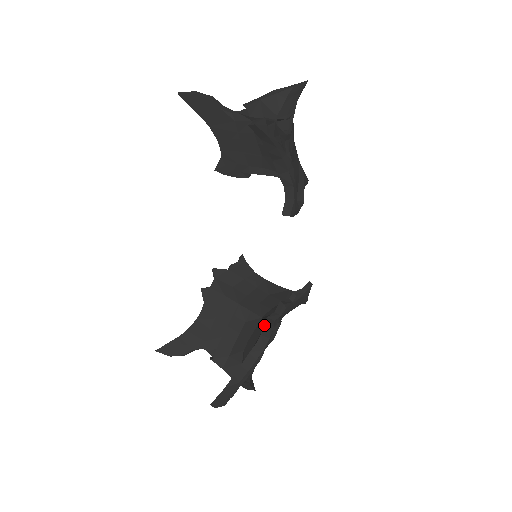
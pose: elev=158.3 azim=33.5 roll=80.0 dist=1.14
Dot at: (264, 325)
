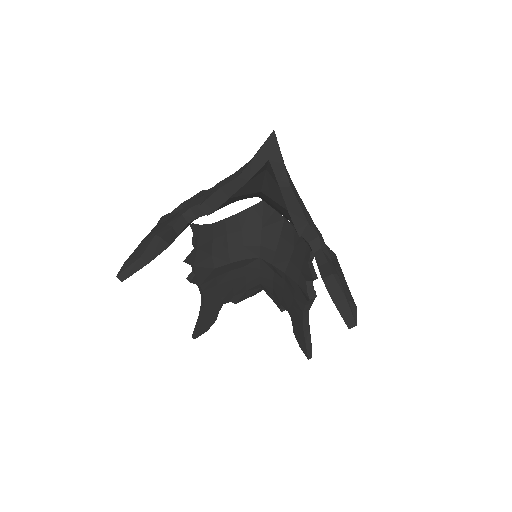
Dot at: occluded
